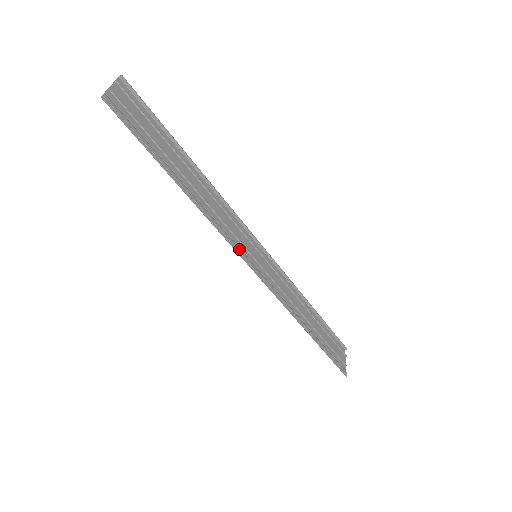
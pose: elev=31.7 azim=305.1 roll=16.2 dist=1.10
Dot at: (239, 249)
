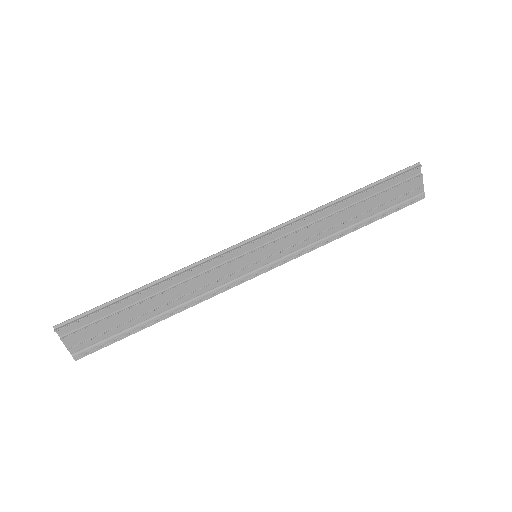
Dot at: (237, 281)
